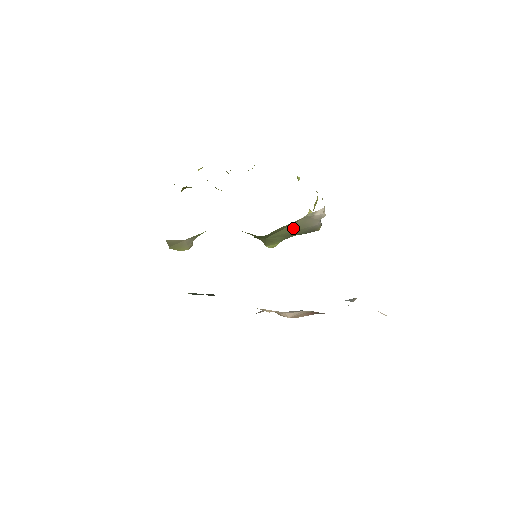
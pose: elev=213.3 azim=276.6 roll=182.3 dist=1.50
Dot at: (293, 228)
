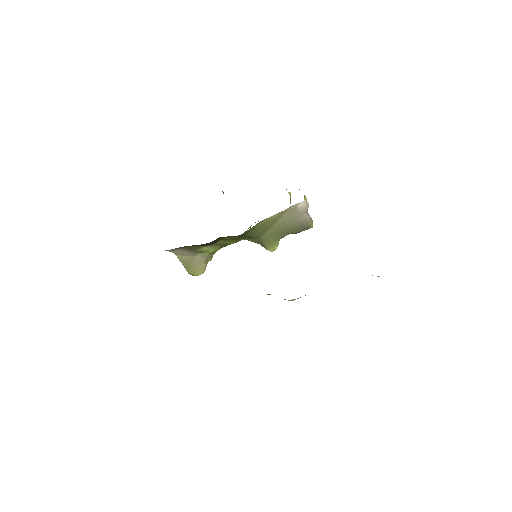
Dot at: (283, 224)
